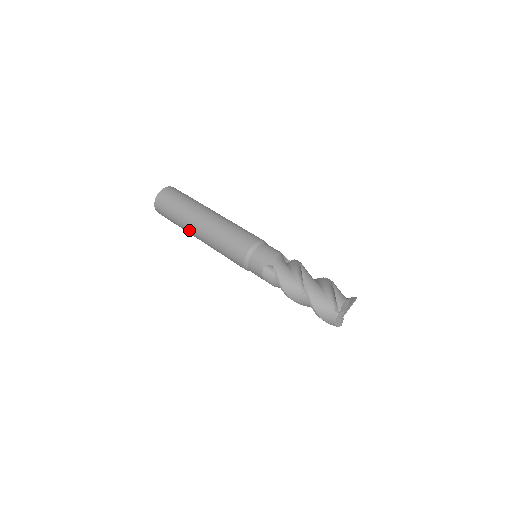
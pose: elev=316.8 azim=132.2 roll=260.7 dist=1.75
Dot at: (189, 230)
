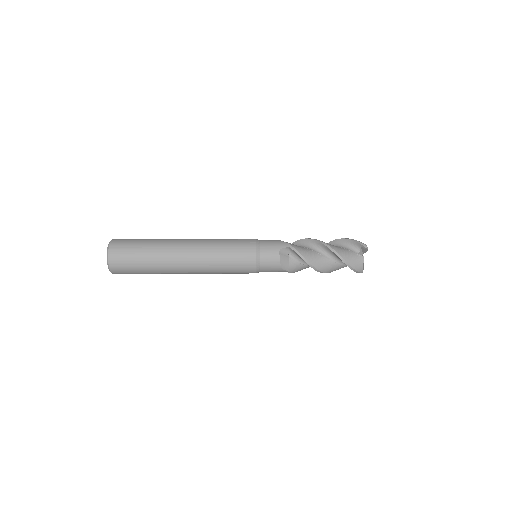
Dot at: (171, 264)
